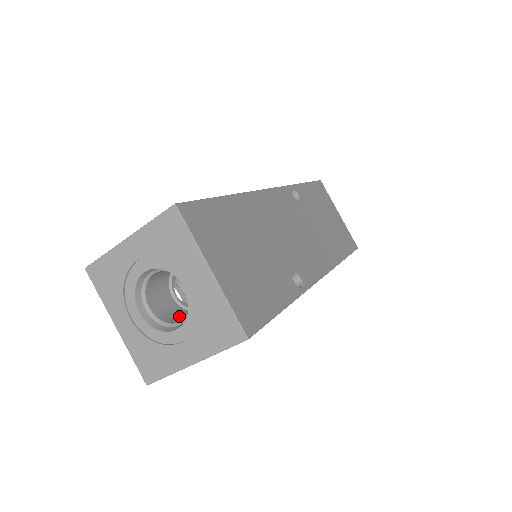
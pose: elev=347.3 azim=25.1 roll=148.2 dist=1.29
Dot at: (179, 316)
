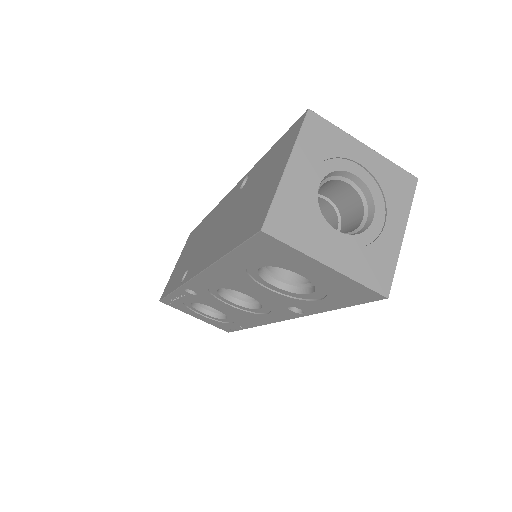
Dot at: occluded
